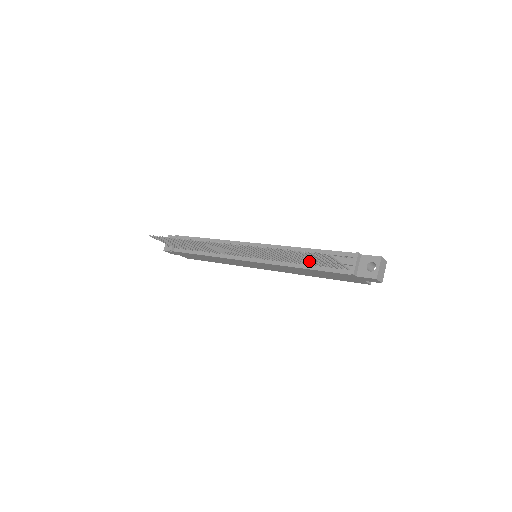
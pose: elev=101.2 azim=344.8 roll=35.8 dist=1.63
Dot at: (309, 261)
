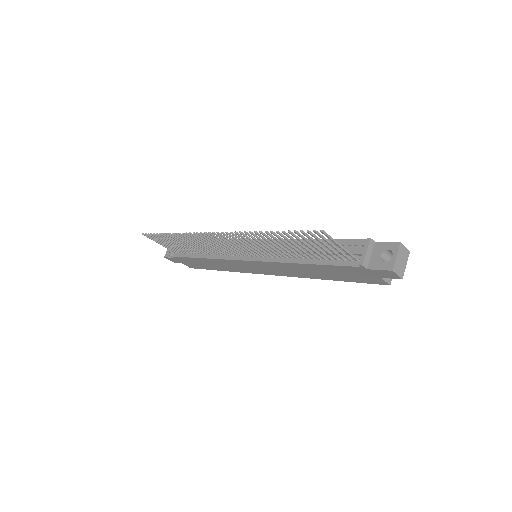
Dot at: (308, 250)
